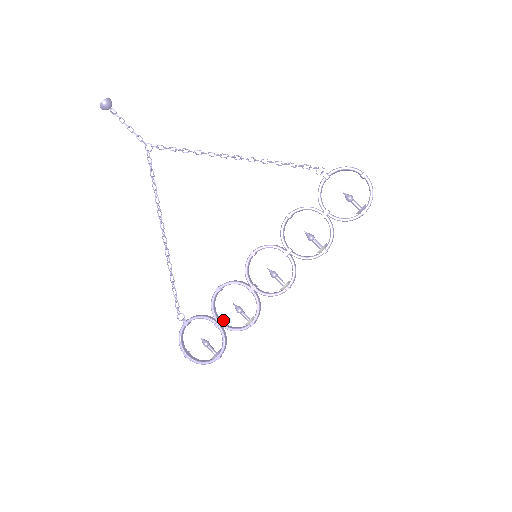
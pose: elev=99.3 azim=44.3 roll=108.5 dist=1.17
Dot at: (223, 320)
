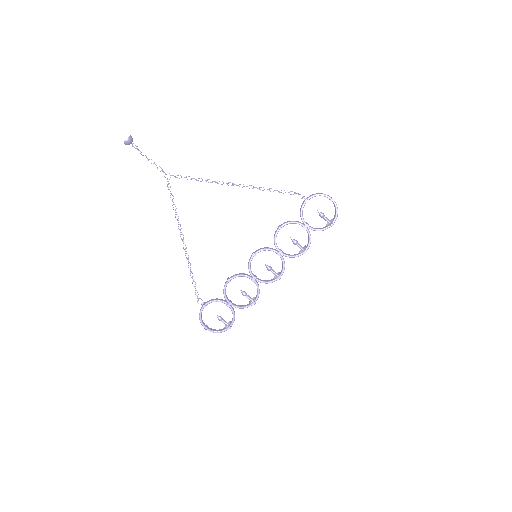
Dot at: occluded
